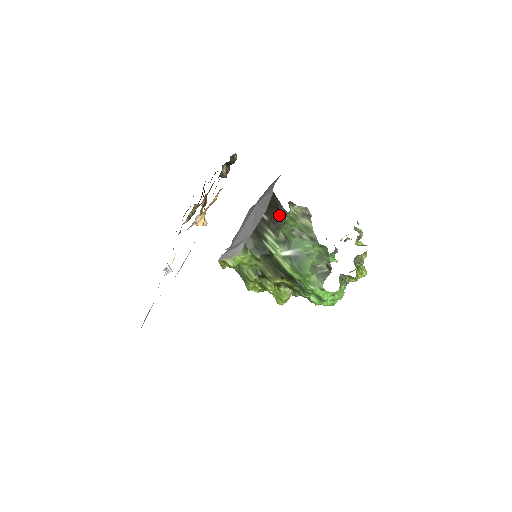
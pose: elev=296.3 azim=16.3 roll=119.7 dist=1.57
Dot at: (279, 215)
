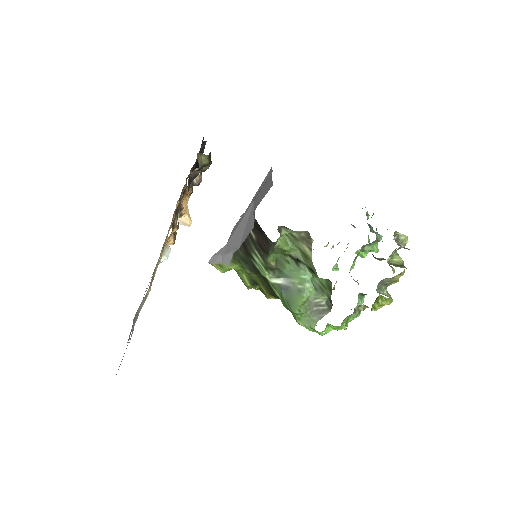
Dot at: (265, 242)
